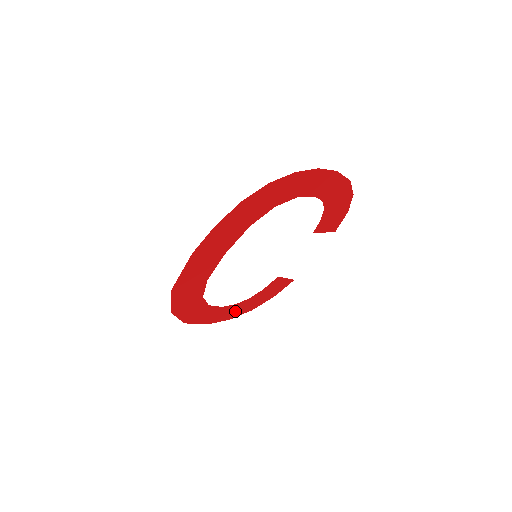
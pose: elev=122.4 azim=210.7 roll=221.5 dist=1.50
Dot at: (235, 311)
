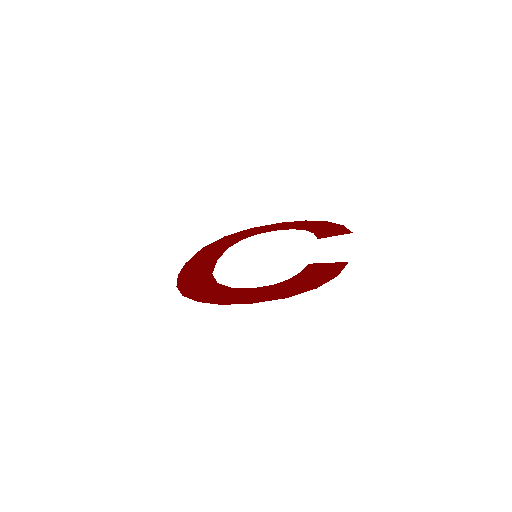
Dot at: (302, 224)
